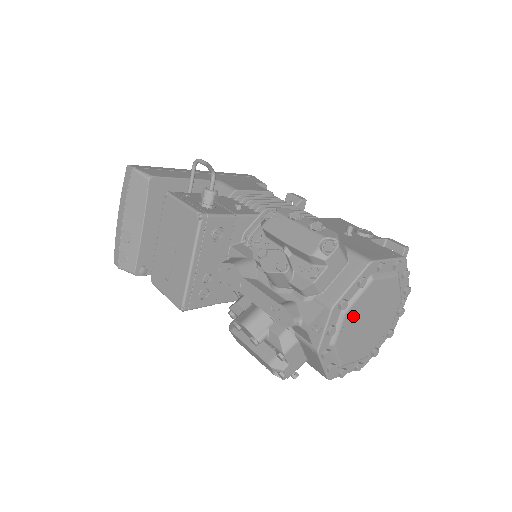
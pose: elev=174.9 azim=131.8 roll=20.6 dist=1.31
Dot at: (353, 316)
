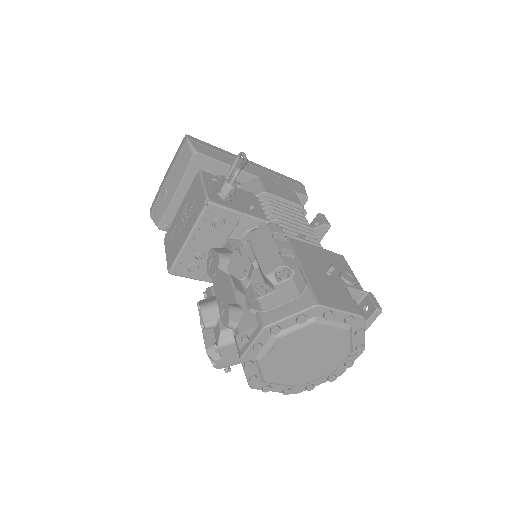
Dot at: (285, 344)
